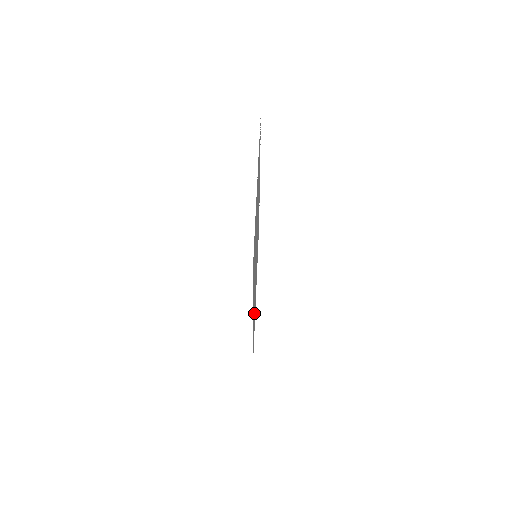
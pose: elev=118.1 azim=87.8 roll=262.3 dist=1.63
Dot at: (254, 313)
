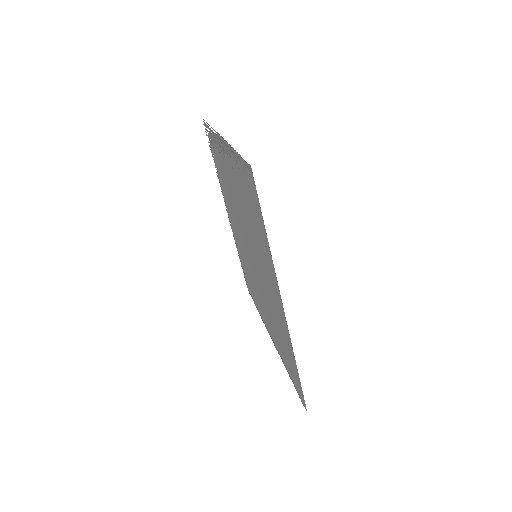
Dot at: (283, 340)
